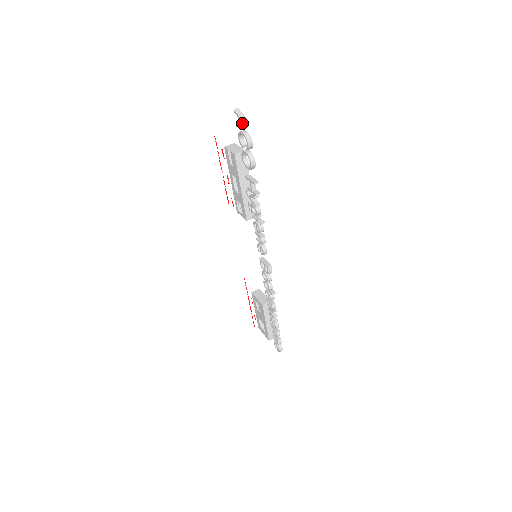
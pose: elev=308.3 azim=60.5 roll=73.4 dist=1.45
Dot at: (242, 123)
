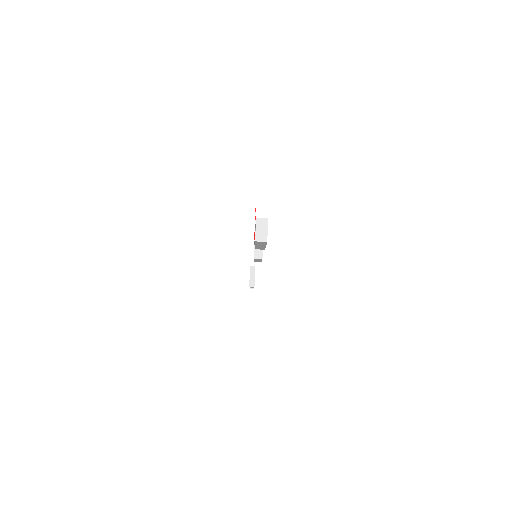
Dot at: (250, 280)
